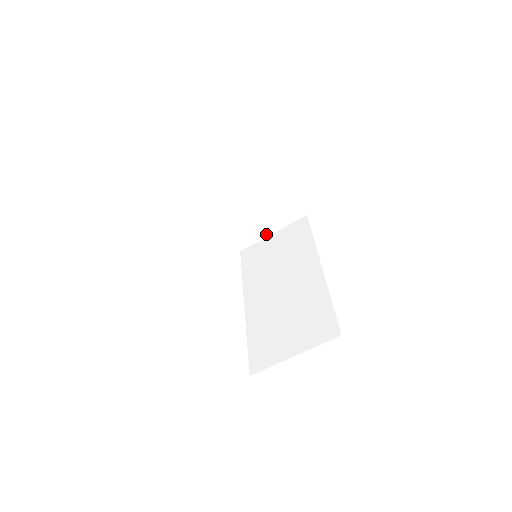
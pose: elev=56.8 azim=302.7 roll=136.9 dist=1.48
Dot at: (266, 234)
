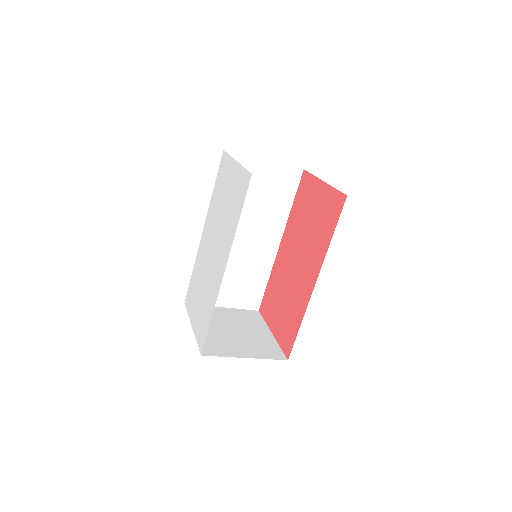
Dot at: (260, 159)
